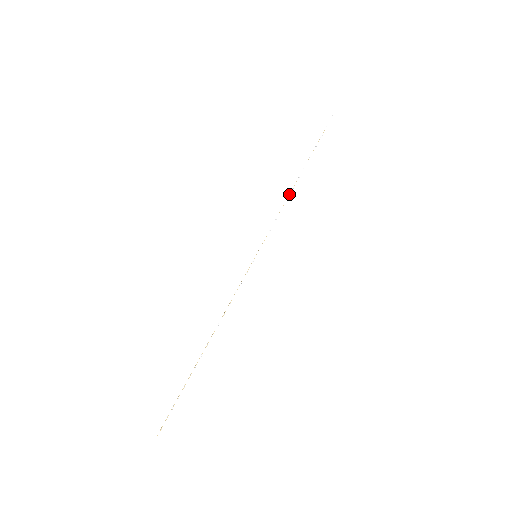
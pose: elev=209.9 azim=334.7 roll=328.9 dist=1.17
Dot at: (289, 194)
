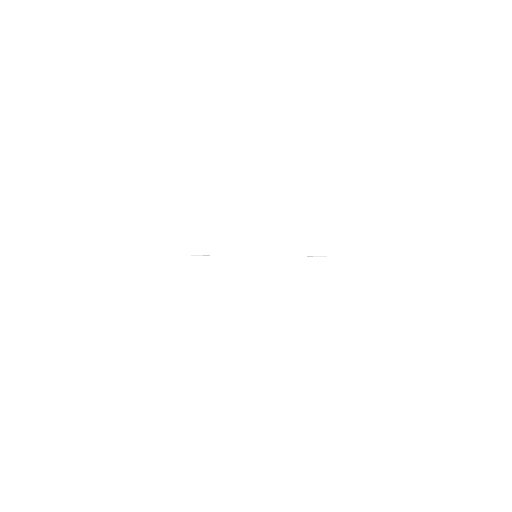
Dot at: (319, 256)
